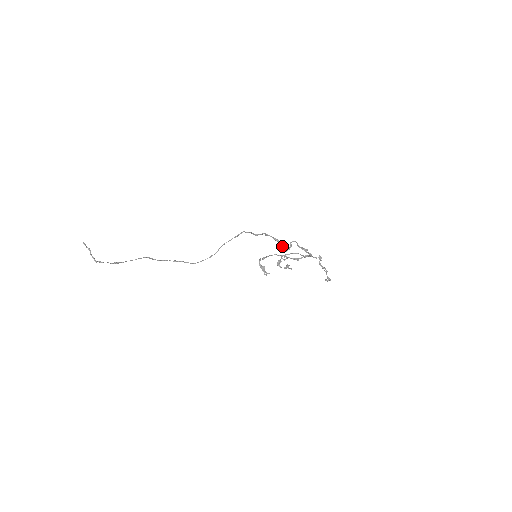
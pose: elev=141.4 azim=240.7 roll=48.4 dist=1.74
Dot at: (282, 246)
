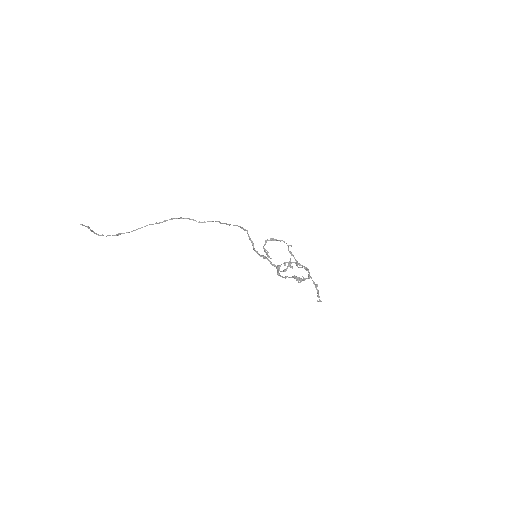
Dot at: (279, 269)
